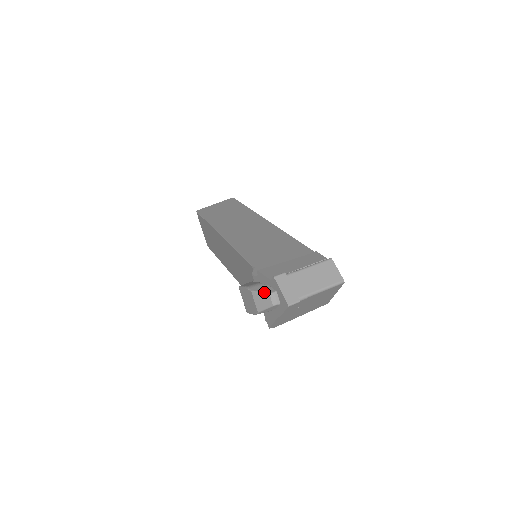
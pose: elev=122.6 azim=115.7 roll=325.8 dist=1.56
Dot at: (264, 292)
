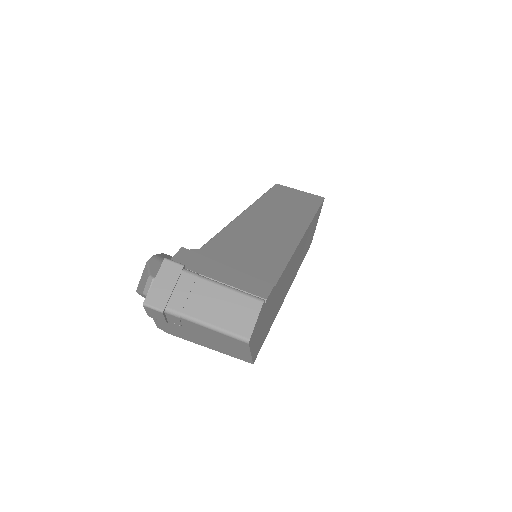
Dot at: (149, 270)
